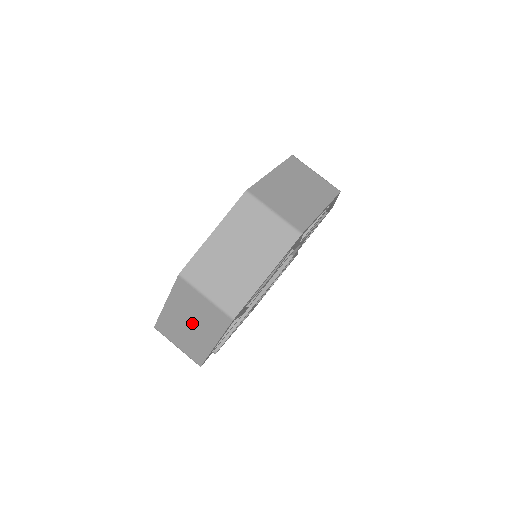
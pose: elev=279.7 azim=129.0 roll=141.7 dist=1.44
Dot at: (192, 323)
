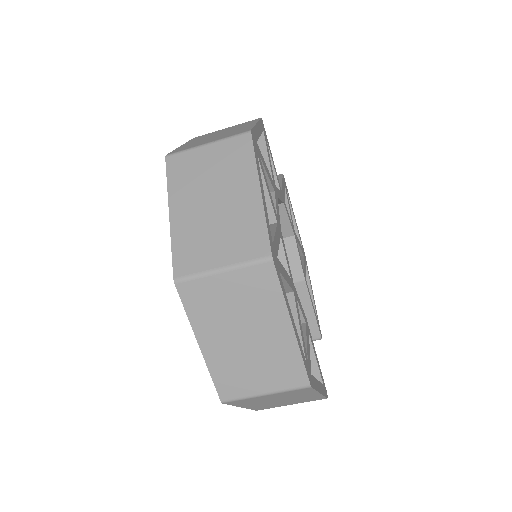
Dot at: (281, 400)
